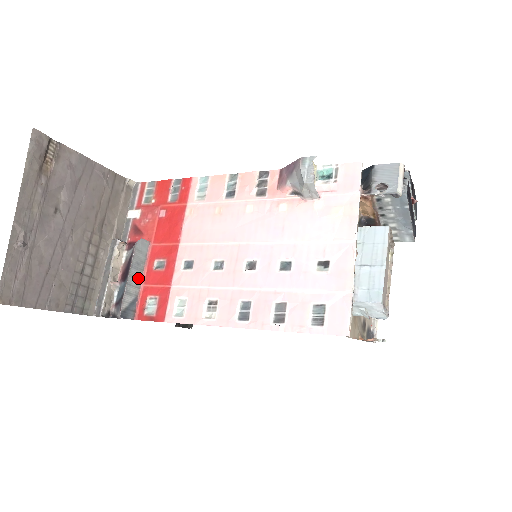
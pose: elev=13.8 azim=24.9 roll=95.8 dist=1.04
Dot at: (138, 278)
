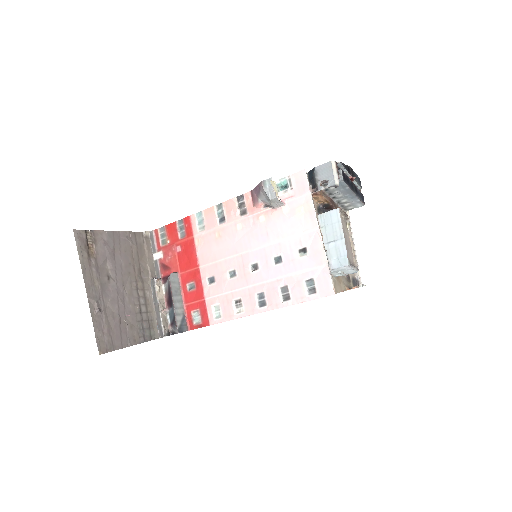
Dot at: (180, 301)
